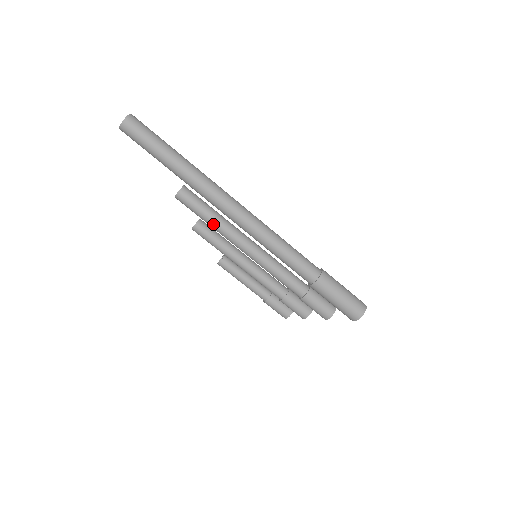
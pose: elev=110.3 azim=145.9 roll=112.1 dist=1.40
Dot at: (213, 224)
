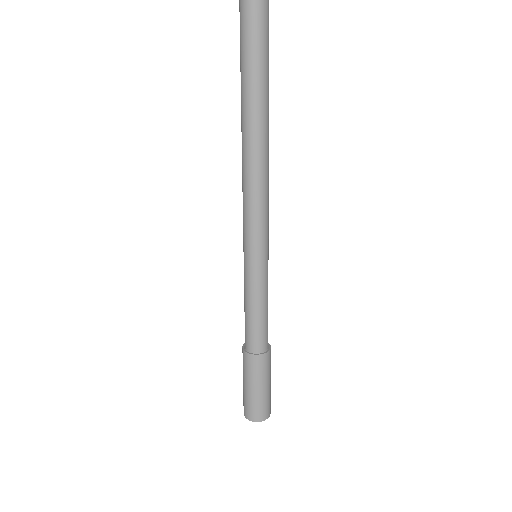
Dot at: occluded
